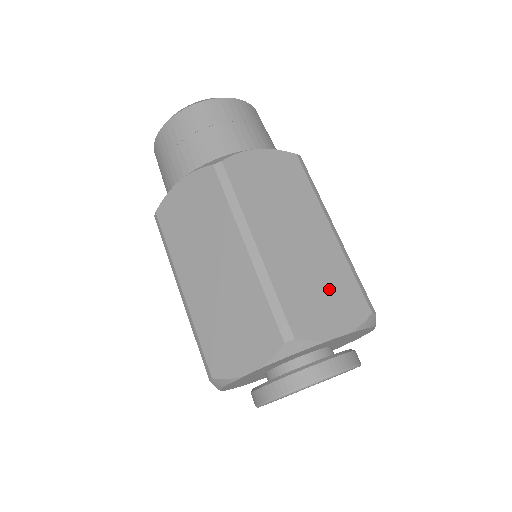
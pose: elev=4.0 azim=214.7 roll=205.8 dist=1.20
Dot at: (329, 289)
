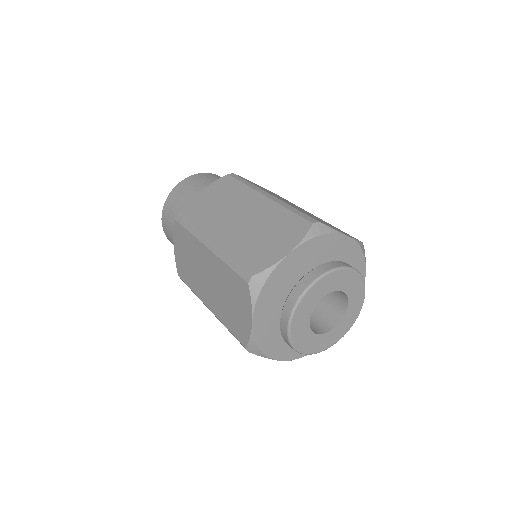
Dot at: (272, 231)
